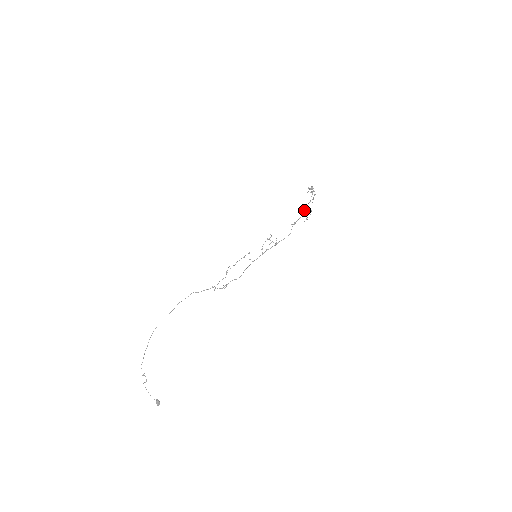
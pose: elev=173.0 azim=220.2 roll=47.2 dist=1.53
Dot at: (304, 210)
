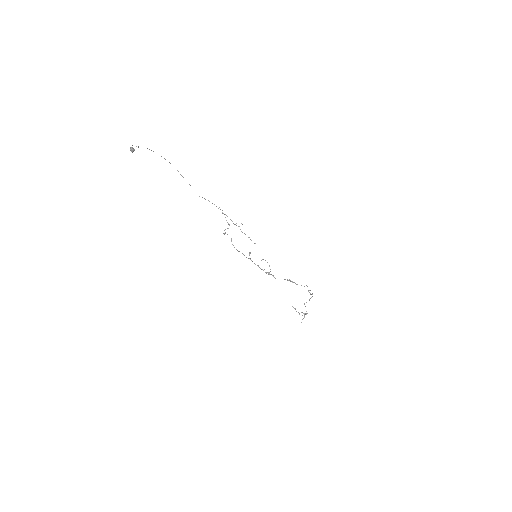
Dot at: (304, 286)
